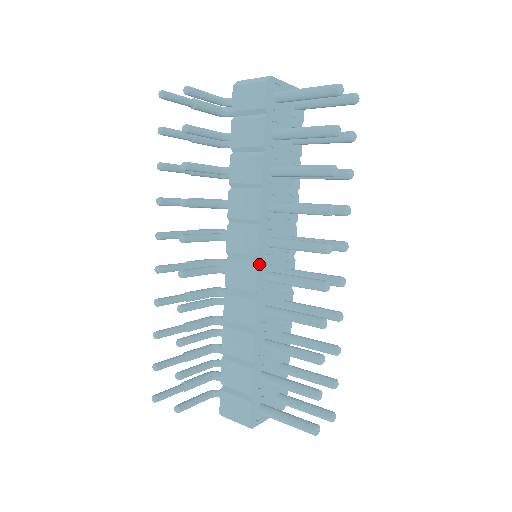
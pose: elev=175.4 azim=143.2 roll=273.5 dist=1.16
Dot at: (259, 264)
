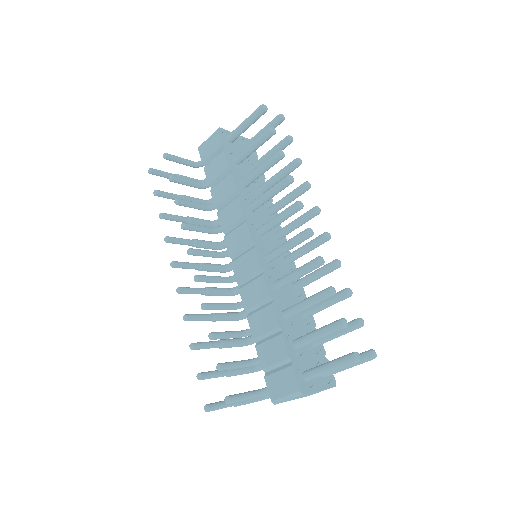
Dot at: (255, 247)
